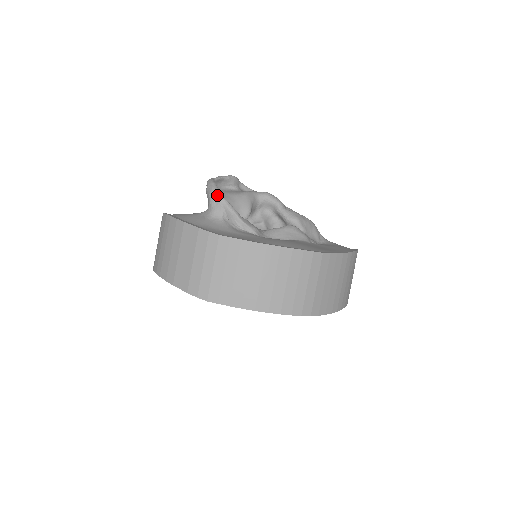
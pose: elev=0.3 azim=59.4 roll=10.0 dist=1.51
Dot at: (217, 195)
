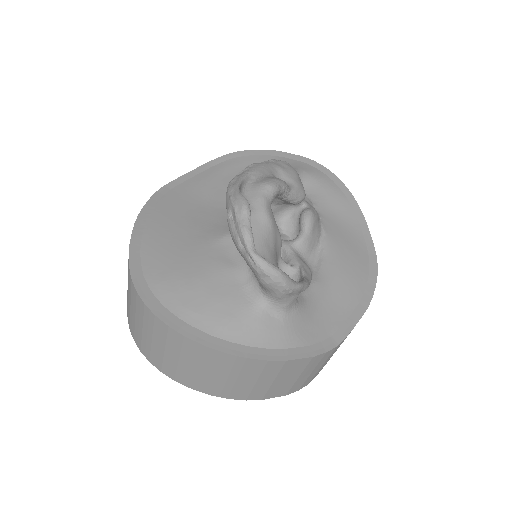
Dot at: (296, 289)
